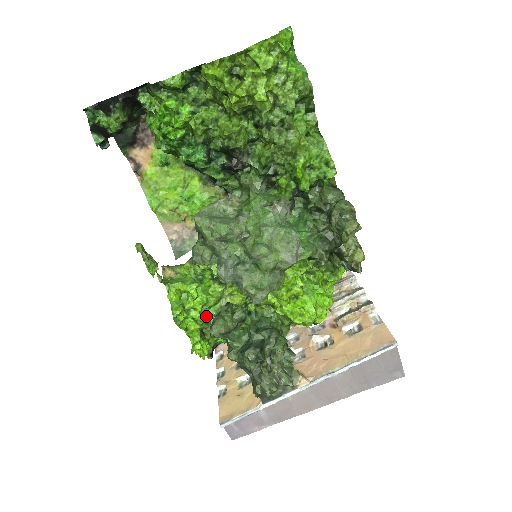
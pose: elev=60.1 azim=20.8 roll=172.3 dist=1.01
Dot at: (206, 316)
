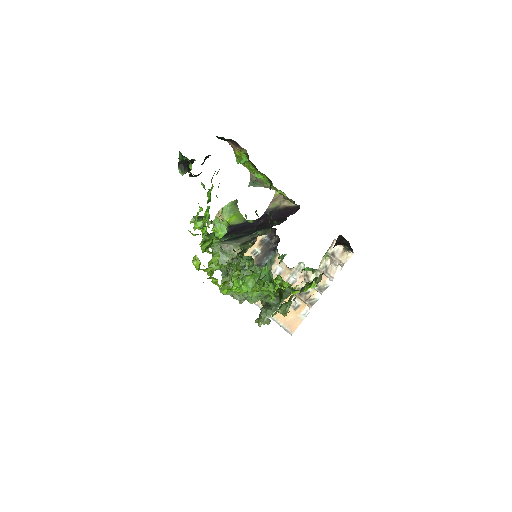
Dot at: occluded
